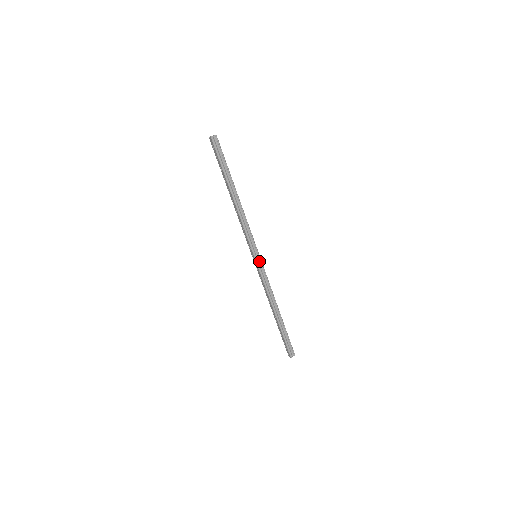
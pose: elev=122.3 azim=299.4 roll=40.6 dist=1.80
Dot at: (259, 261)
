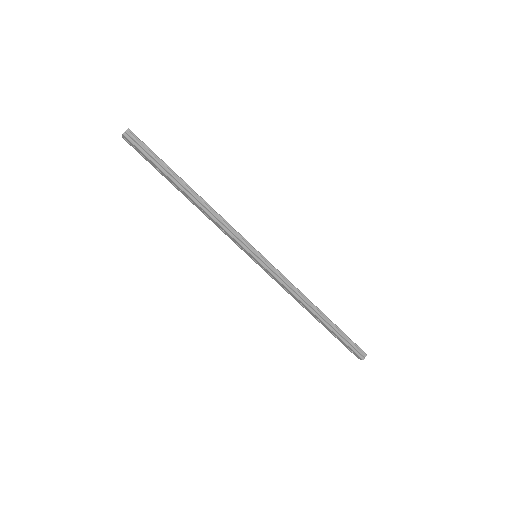
Dot at: (263, 260)
